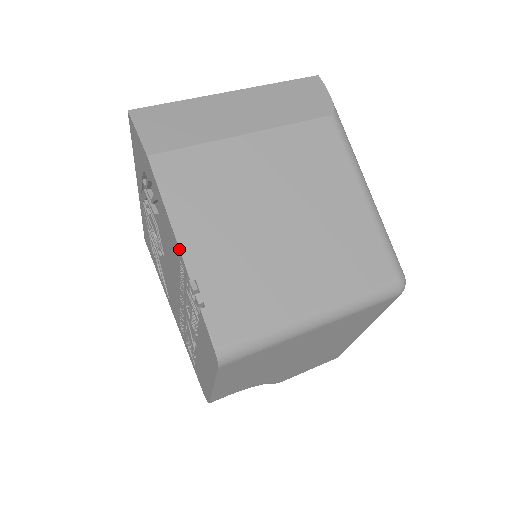
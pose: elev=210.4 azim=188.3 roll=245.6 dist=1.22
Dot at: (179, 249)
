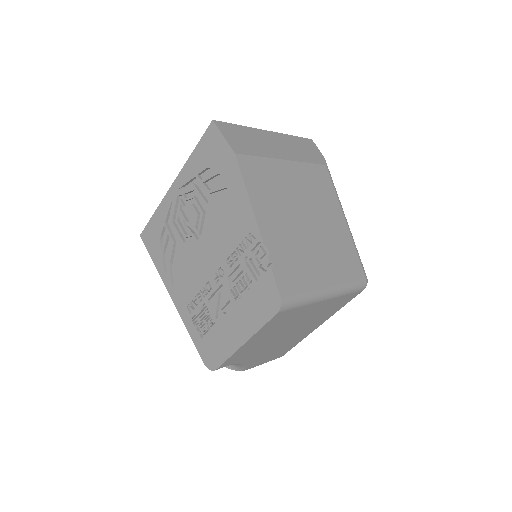
Dot at: (257, 222)
